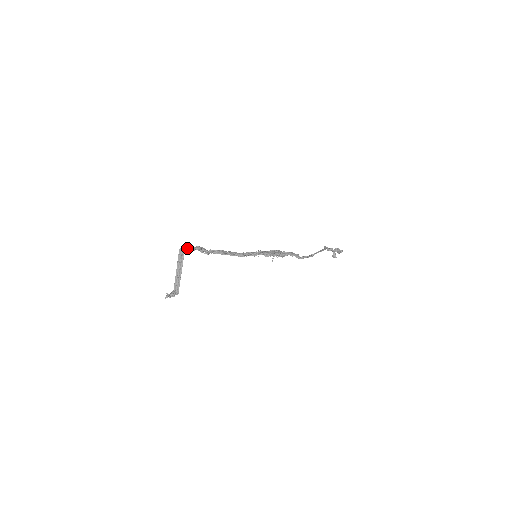
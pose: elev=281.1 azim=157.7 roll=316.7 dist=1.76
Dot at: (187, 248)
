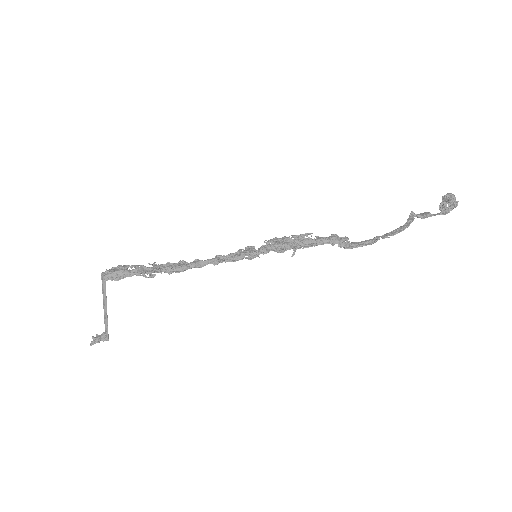
Dot at: (109, 277)
